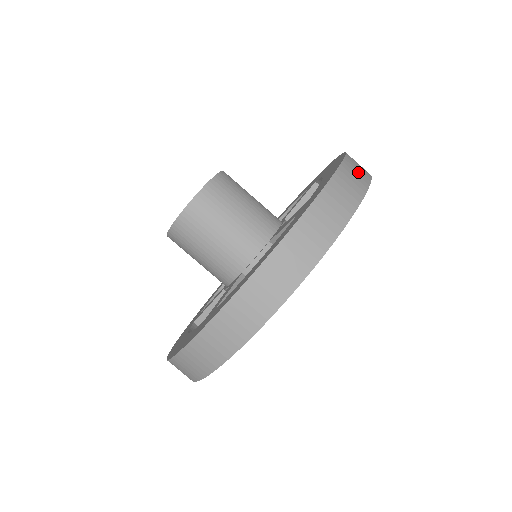
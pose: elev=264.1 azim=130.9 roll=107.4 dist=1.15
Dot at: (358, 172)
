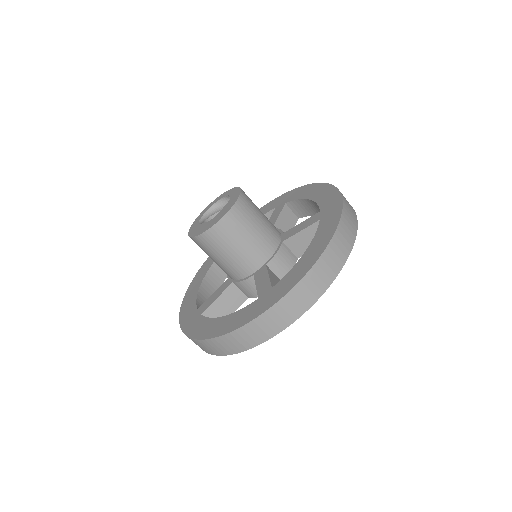
Dot at: occluded
